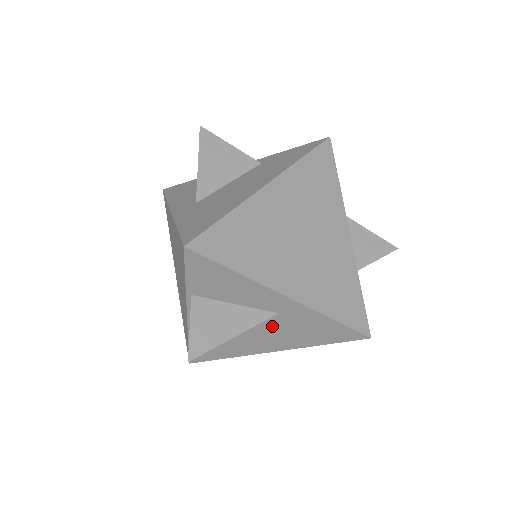
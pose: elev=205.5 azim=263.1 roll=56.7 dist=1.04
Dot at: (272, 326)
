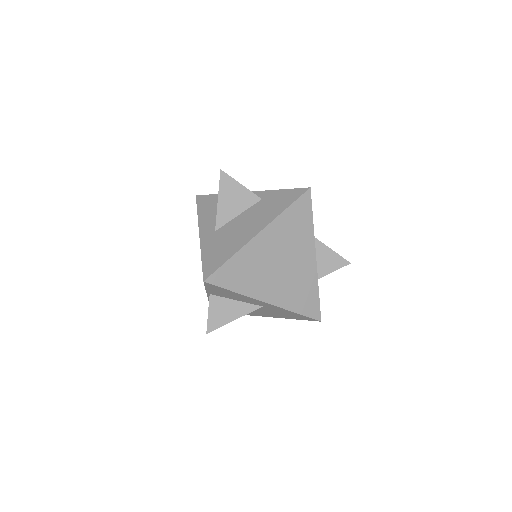
Dot at: (260, 309)
